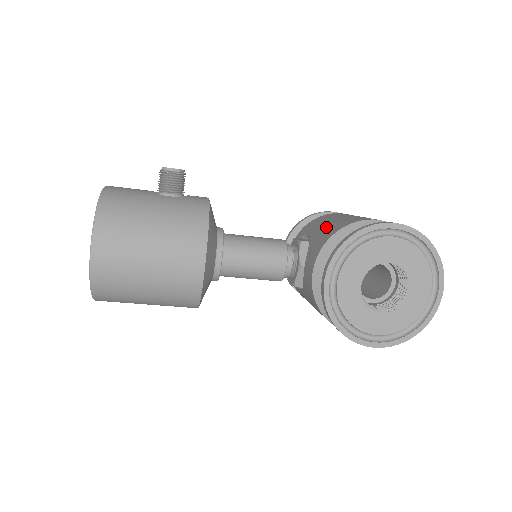
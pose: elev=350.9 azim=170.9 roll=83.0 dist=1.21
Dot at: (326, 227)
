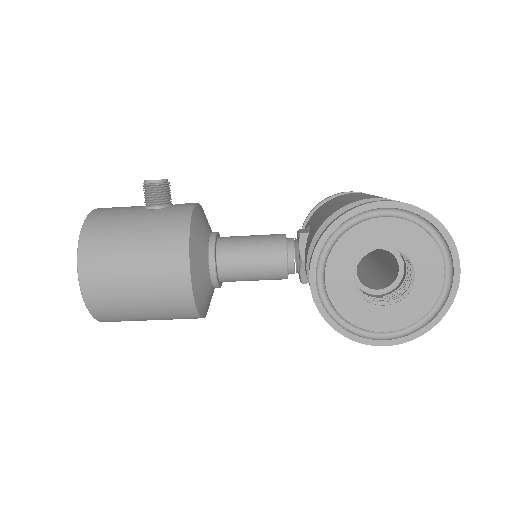
Dot at: (323, 214)
